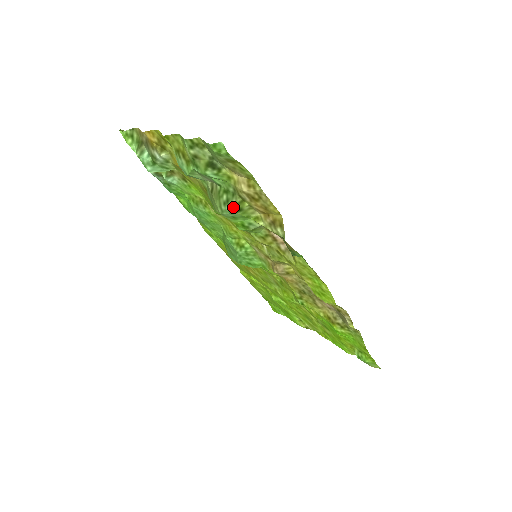
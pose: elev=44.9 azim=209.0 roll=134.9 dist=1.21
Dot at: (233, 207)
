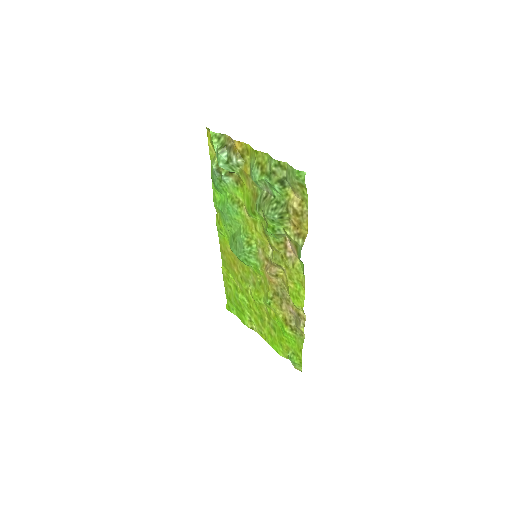
Dot at: (278, 214)
